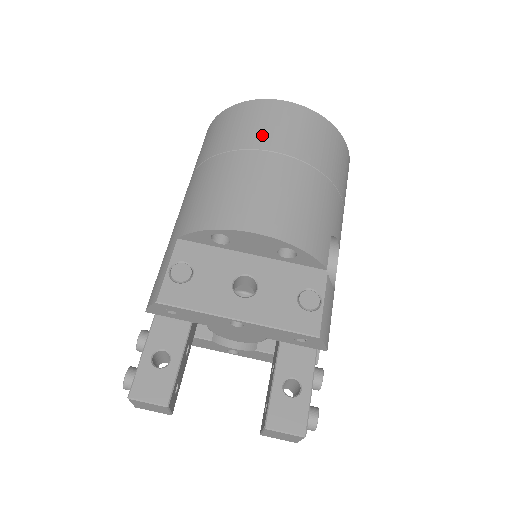
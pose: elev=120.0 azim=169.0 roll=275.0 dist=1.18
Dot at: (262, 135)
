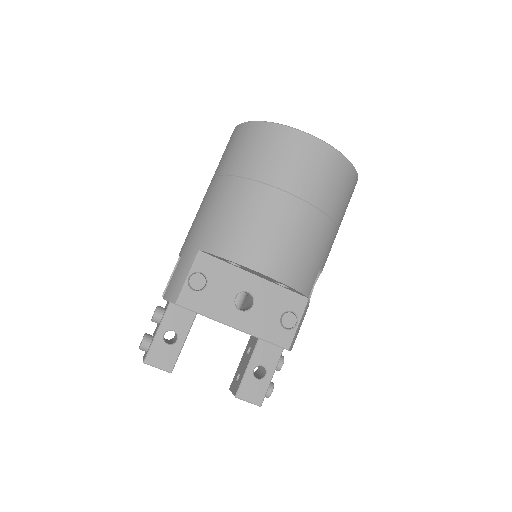
Dot at: (289, 174)
